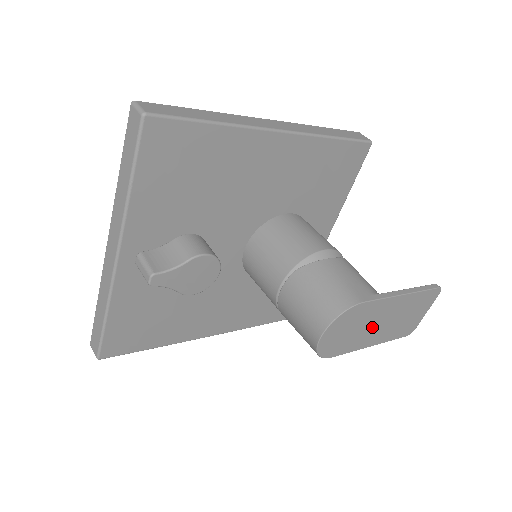
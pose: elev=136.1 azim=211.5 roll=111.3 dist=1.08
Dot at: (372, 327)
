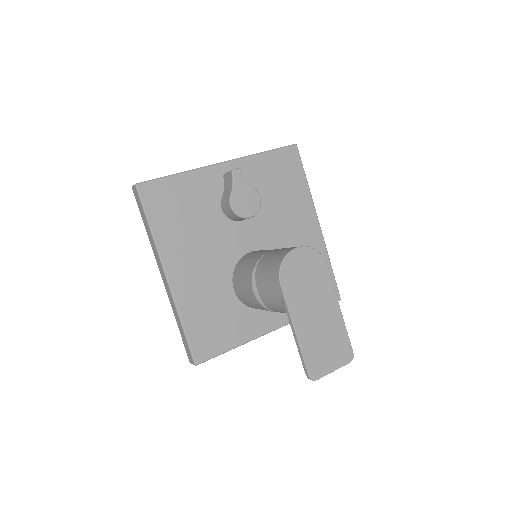
Dot at: (311, 304)
